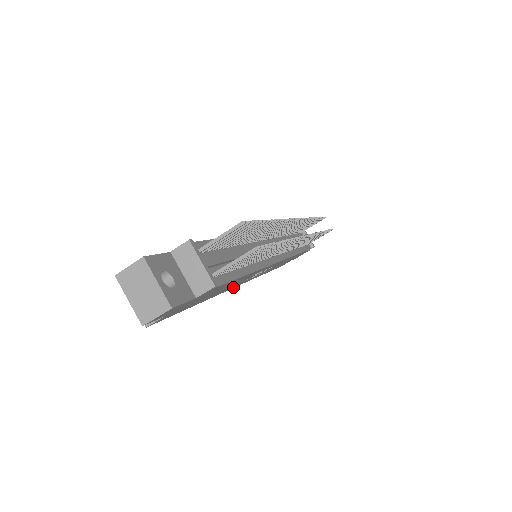
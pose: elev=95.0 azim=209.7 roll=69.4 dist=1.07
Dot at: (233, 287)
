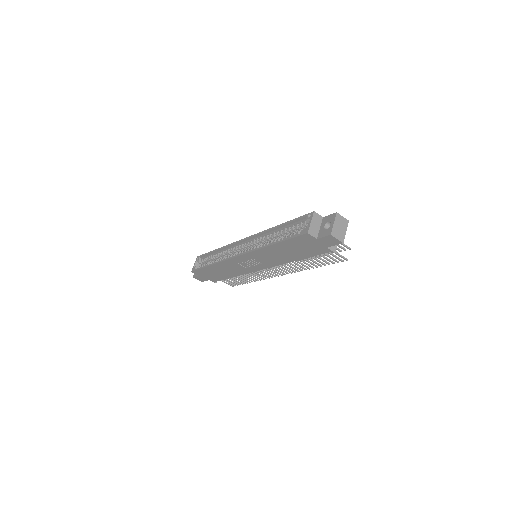
Dot at: (249, 254)
